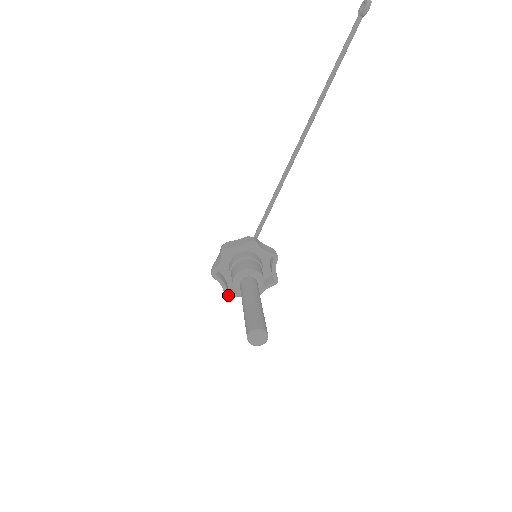
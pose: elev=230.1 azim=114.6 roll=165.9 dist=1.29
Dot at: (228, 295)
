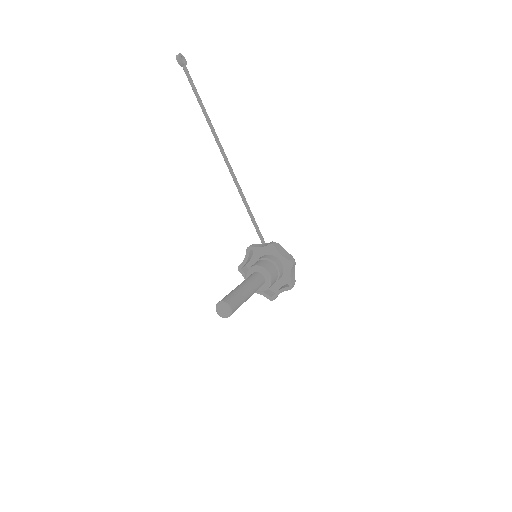
Dot at: (272, 298)
